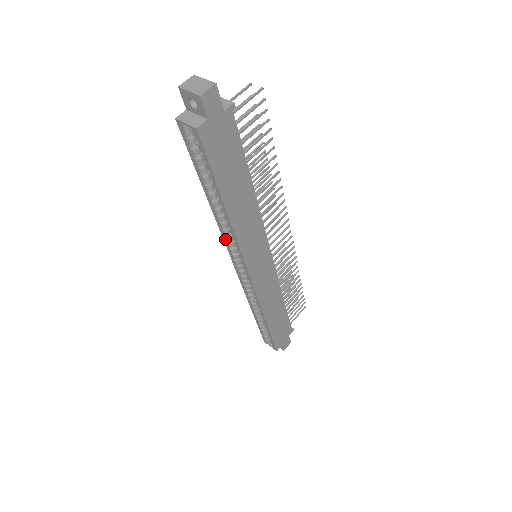
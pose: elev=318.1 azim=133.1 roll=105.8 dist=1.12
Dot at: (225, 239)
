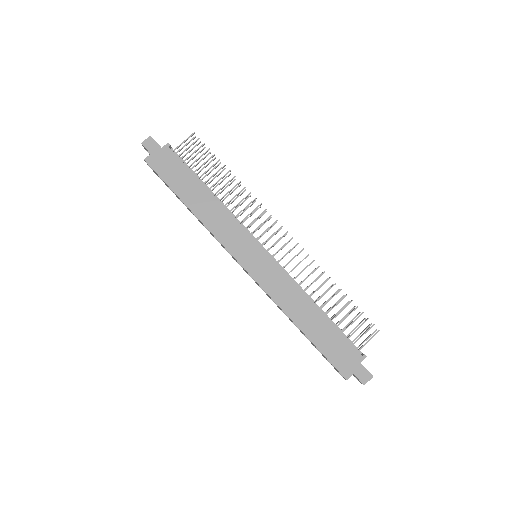
Dot at: (218, 241)
